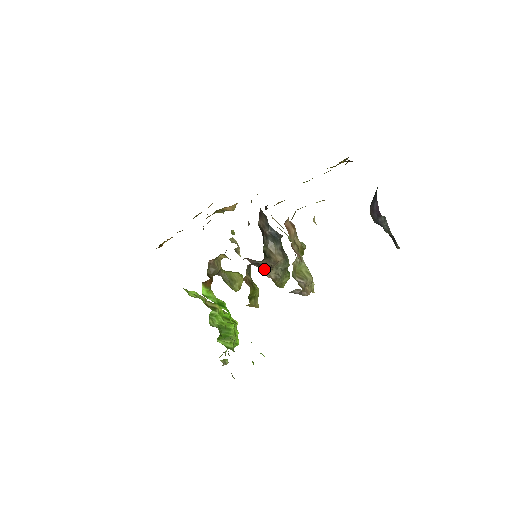
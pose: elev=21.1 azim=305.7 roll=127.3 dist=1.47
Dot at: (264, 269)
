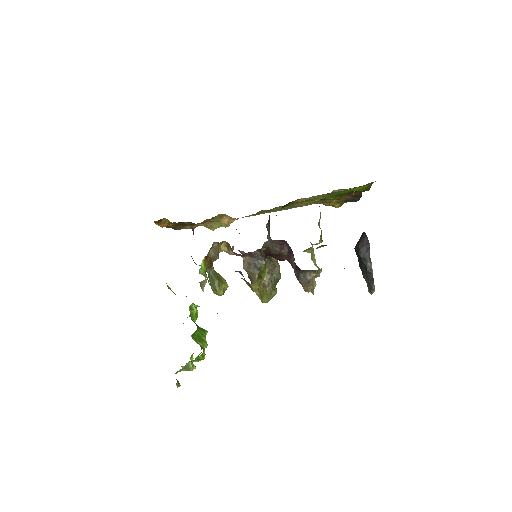
Dot at: occluded
